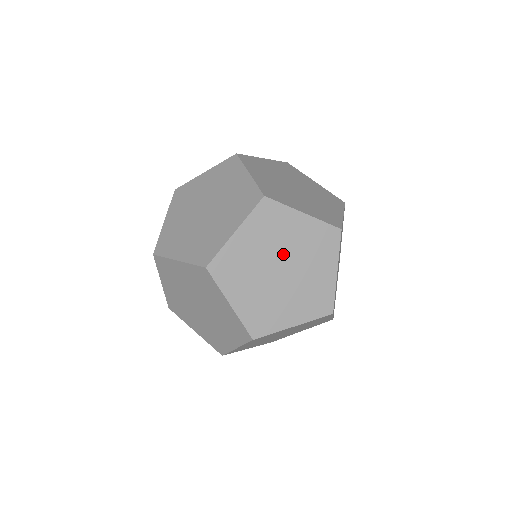
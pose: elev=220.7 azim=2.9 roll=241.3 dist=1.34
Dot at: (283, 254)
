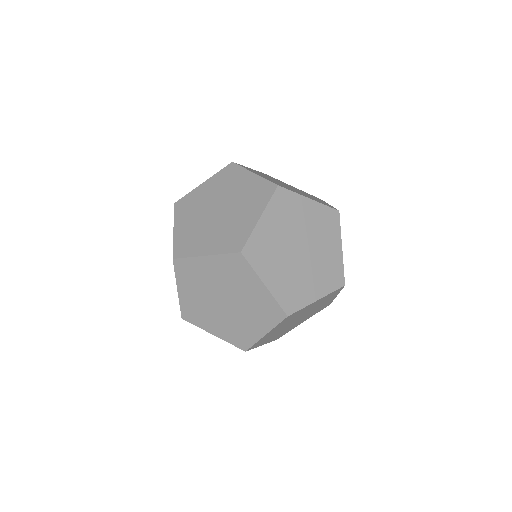
Dot at: (300, 235)
